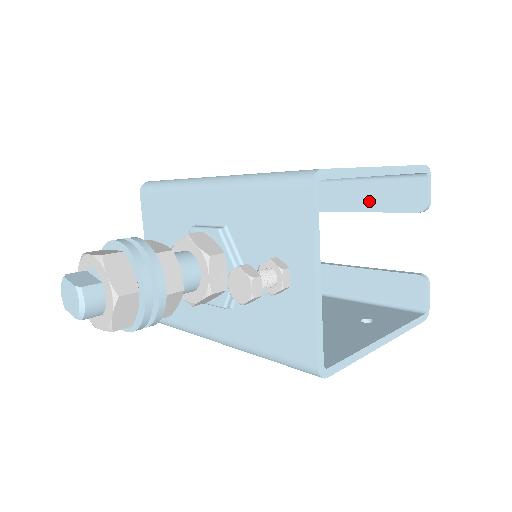
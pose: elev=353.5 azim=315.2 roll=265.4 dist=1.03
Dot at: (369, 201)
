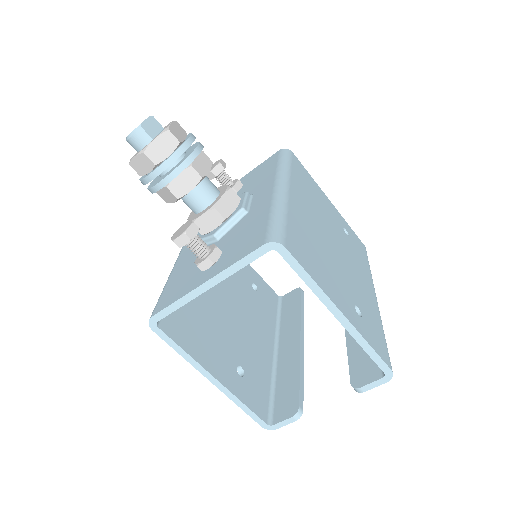
Dot at: occluded
